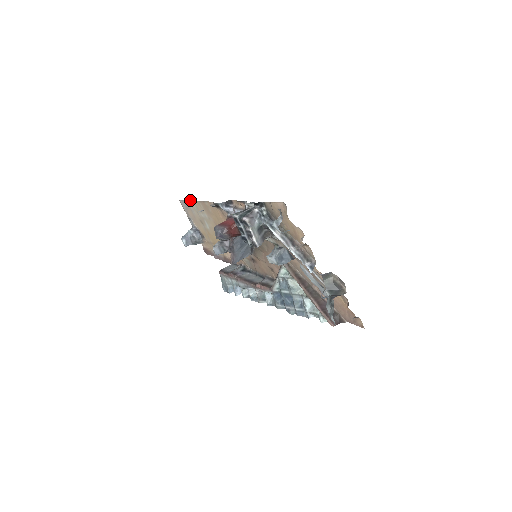
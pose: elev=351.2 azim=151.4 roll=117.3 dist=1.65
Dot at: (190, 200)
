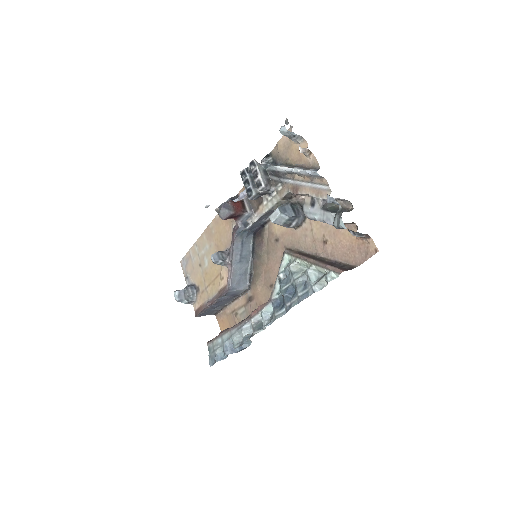
Dot at: (193, 244)
